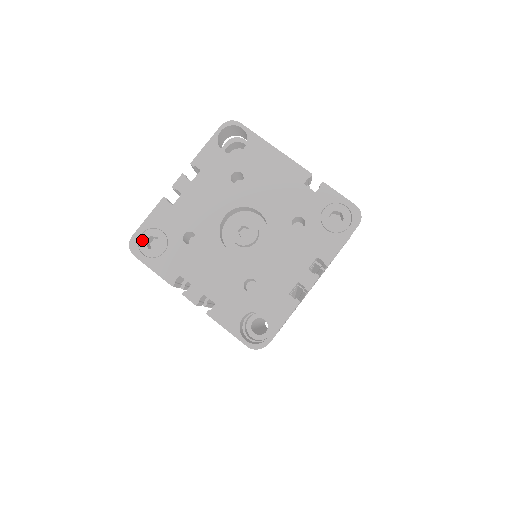
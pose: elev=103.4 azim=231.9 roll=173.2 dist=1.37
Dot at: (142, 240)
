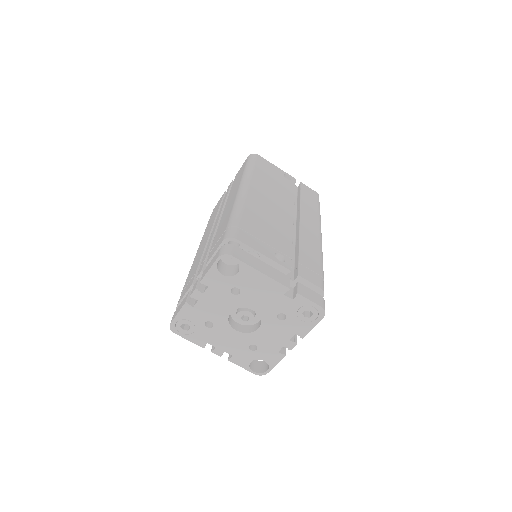
Dot at: (178, 326)
